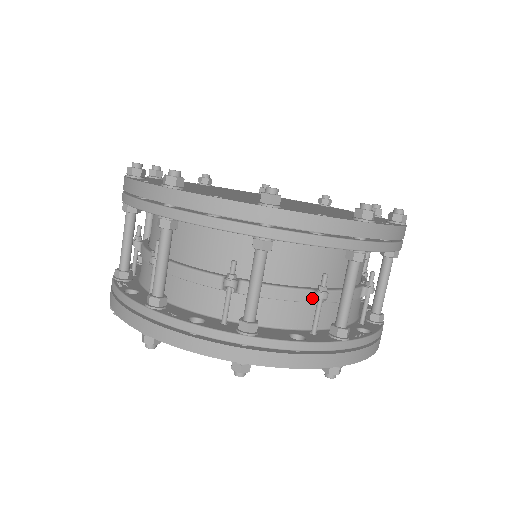
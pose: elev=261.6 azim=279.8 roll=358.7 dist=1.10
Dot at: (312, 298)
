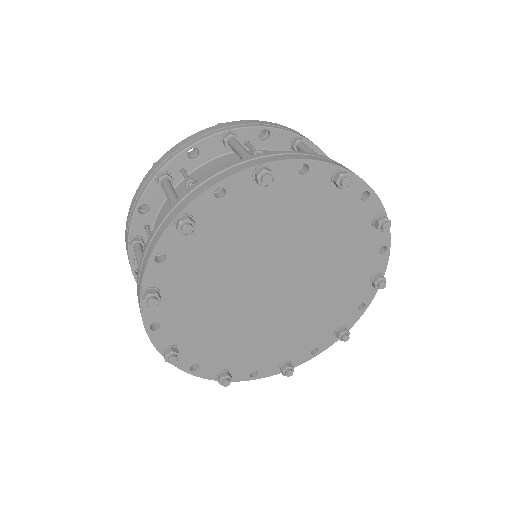
Dot at: occluded
